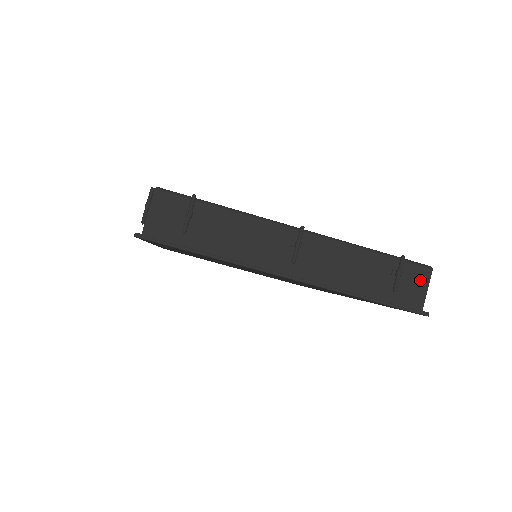
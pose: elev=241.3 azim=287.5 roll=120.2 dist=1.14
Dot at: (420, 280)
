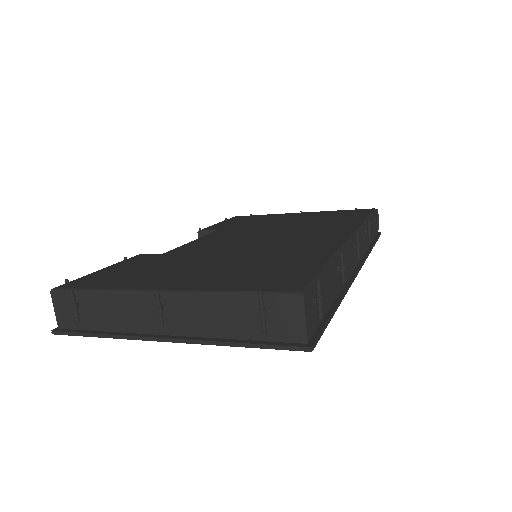
Dot at: (293, 311)
